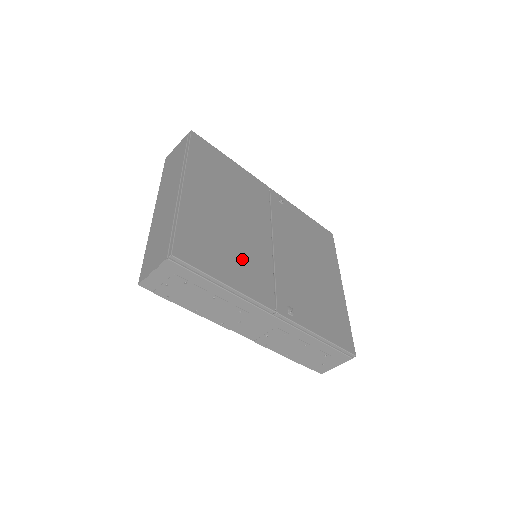
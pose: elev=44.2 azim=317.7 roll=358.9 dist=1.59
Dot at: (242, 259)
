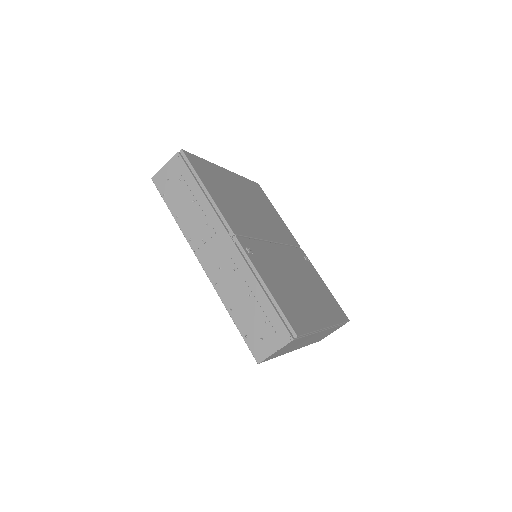
Dot at: (234, 208)
